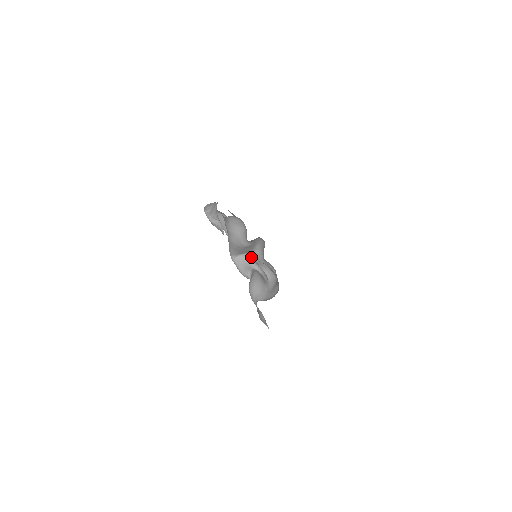
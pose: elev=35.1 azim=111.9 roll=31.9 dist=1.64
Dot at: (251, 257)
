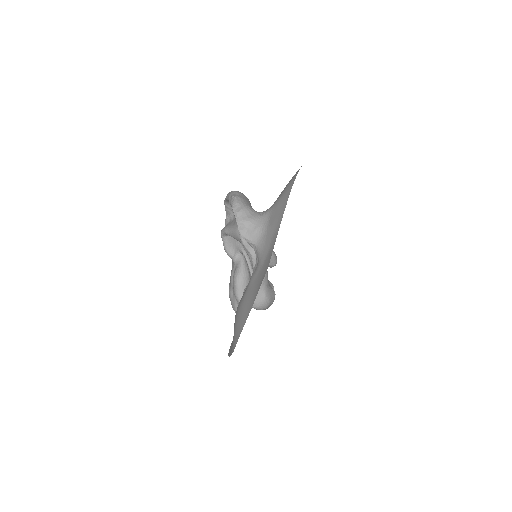
Dot at: occluded
